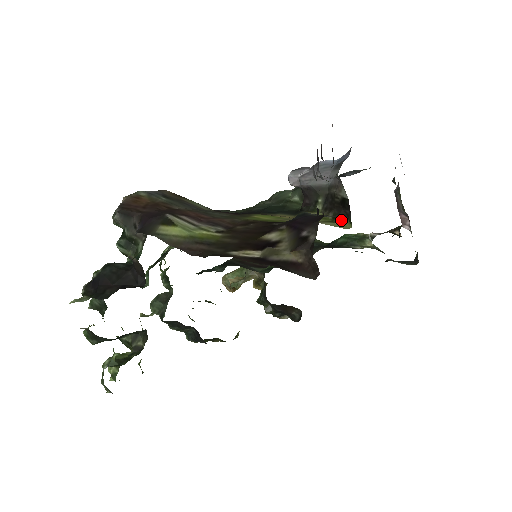
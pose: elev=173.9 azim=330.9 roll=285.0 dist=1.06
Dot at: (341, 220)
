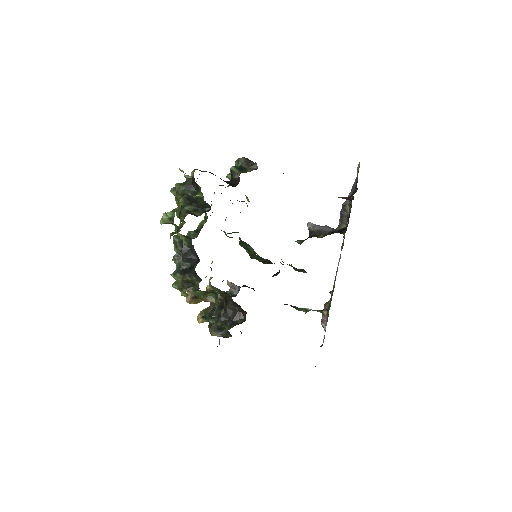
Dot at: occluded
